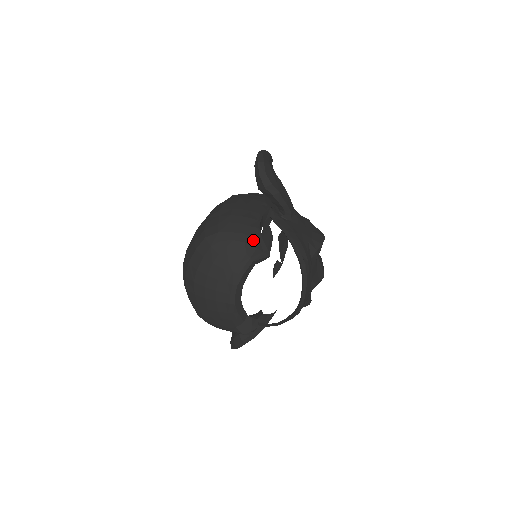
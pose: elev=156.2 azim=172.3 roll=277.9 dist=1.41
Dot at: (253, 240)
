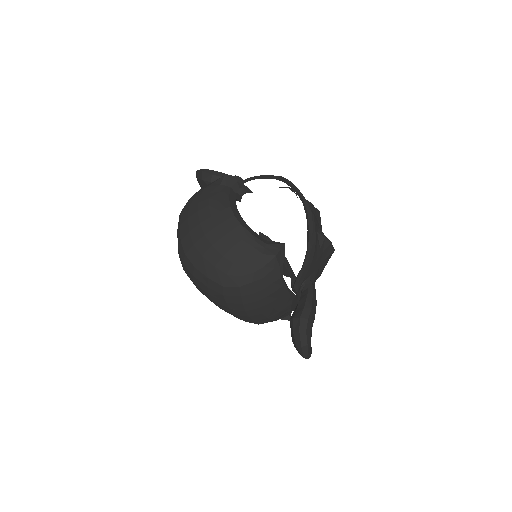
Dot at: (219, 178)
